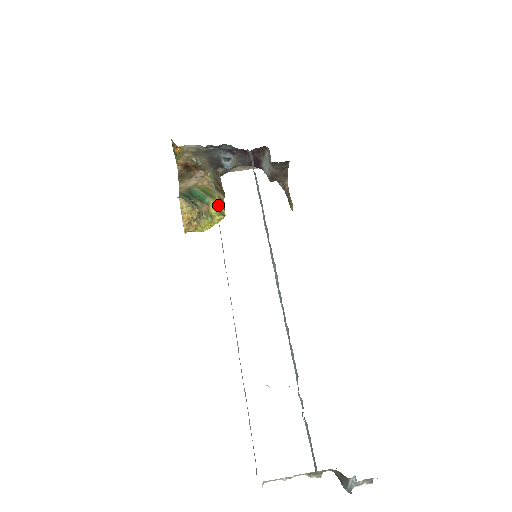
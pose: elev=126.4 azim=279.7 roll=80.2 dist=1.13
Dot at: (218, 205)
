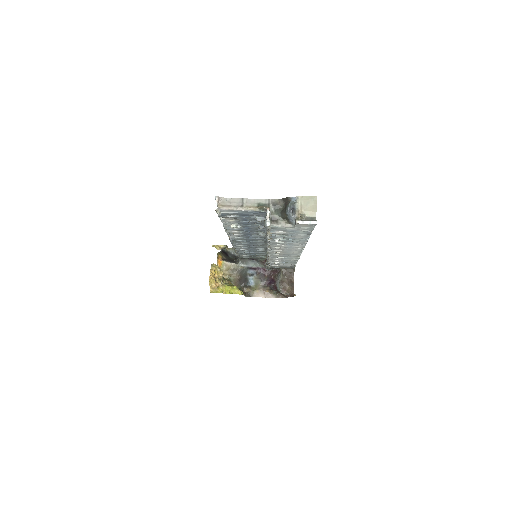
Dot at: occluded
